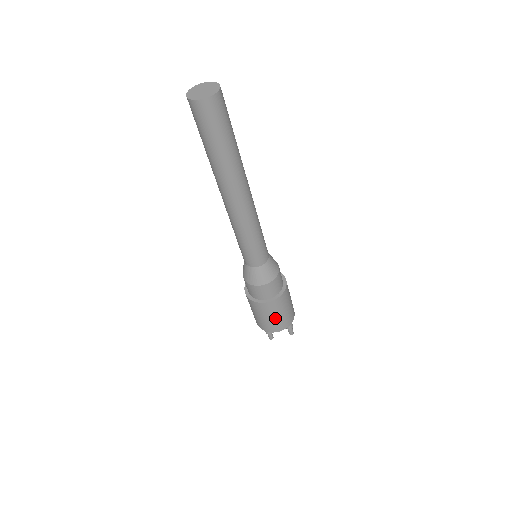
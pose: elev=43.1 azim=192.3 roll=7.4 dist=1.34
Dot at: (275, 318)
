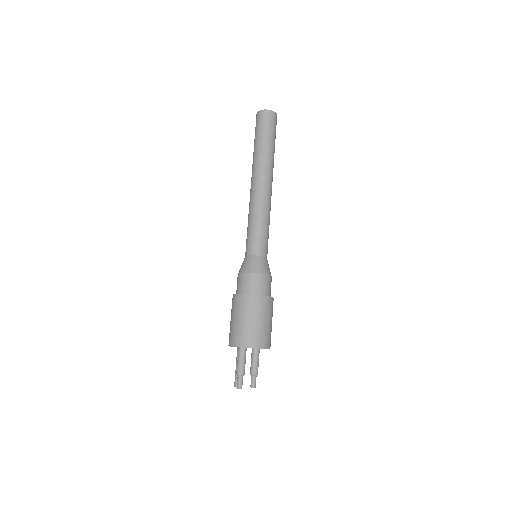
Dot at: (269, 325)
